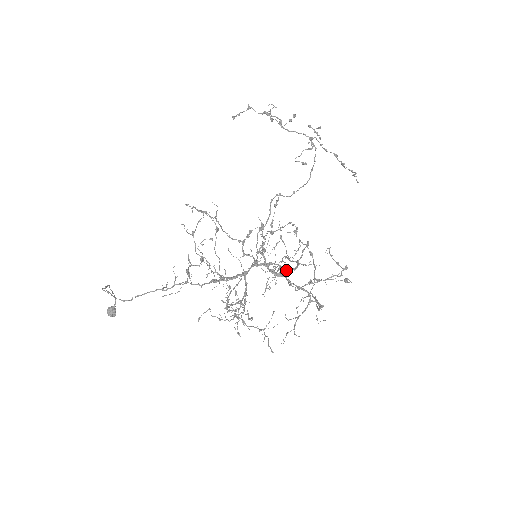
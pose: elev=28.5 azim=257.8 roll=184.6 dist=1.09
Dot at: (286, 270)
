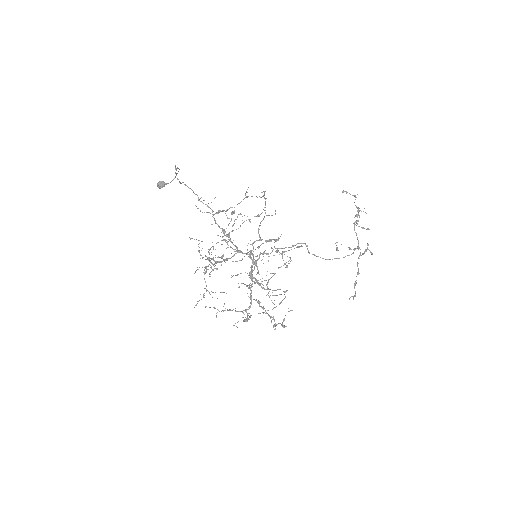
Dot at: occluded
